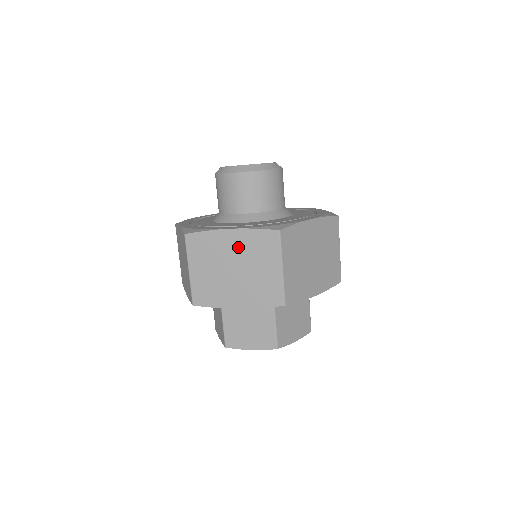
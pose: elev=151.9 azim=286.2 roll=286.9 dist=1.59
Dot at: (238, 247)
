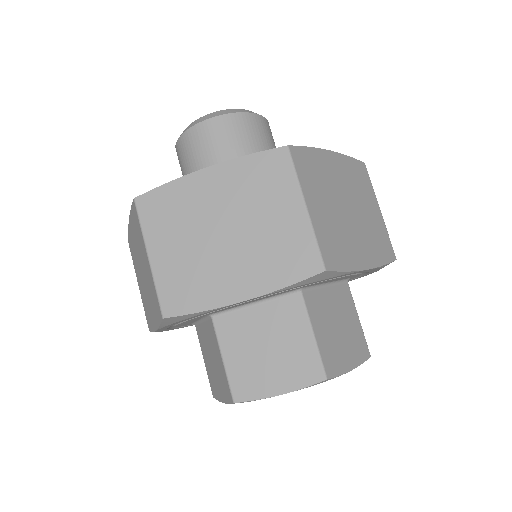
Dot at: (225, 193)
